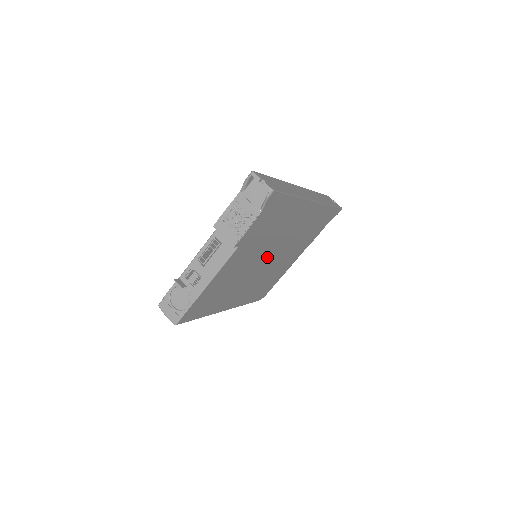
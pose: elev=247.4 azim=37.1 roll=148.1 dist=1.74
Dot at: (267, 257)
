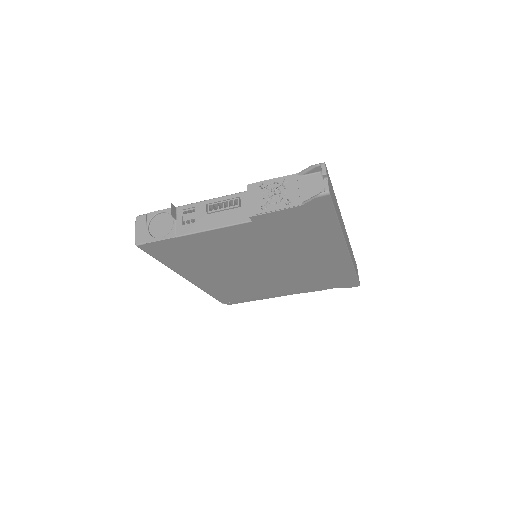
Dot at: (265, 263)
